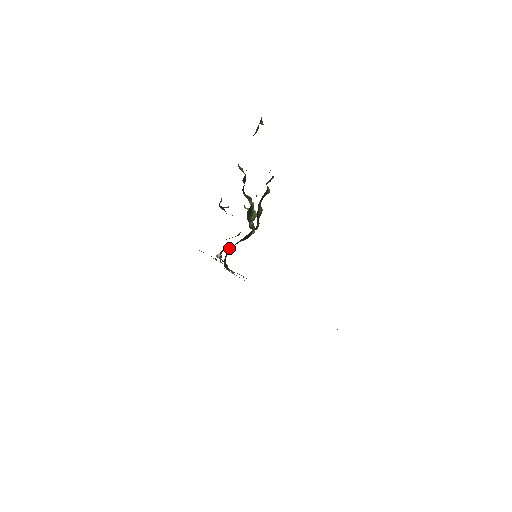
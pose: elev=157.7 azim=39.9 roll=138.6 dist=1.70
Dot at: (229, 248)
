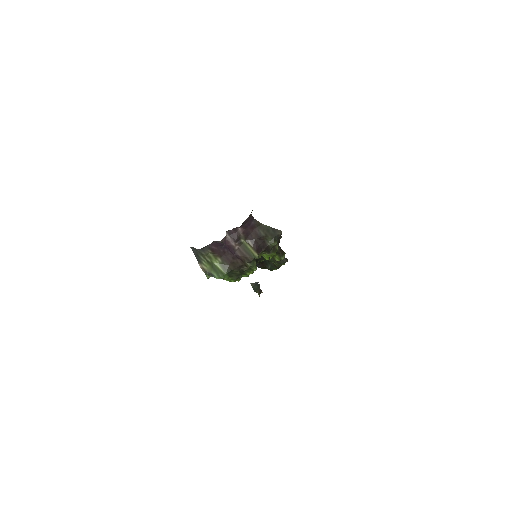
Dot at: (238, 240)
